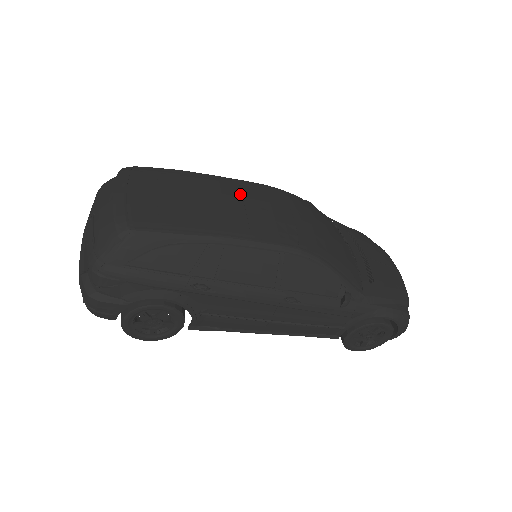
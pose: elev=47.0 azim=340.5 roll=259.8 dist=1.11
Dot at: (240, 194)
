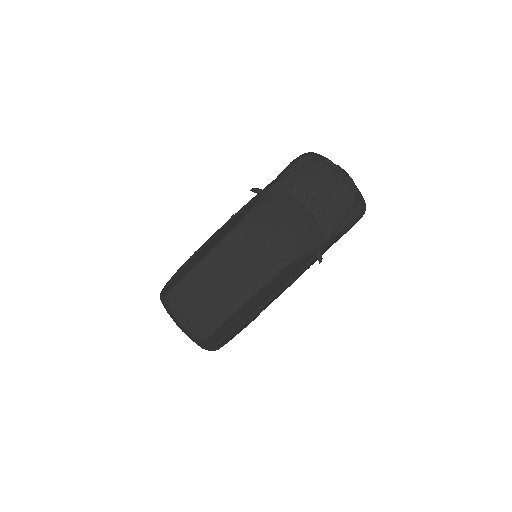
Dot at: (224, 262)
